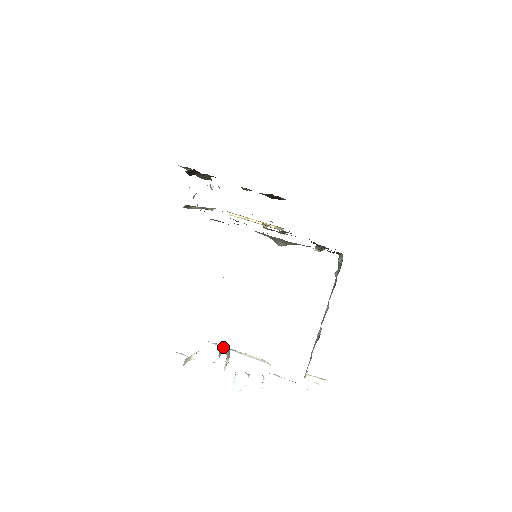
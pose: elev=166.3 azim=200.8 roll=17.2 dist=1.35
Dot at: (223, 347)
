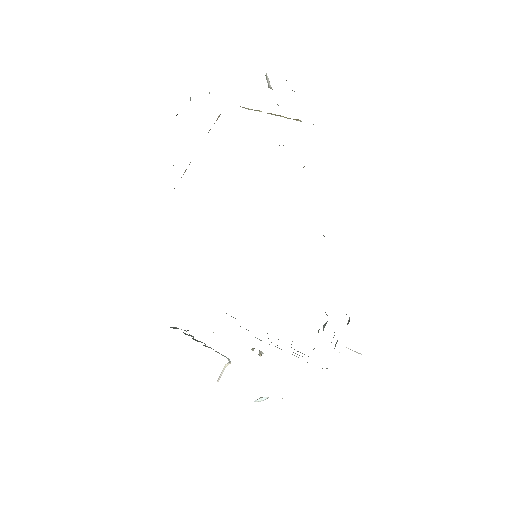
Dot at: occluded
